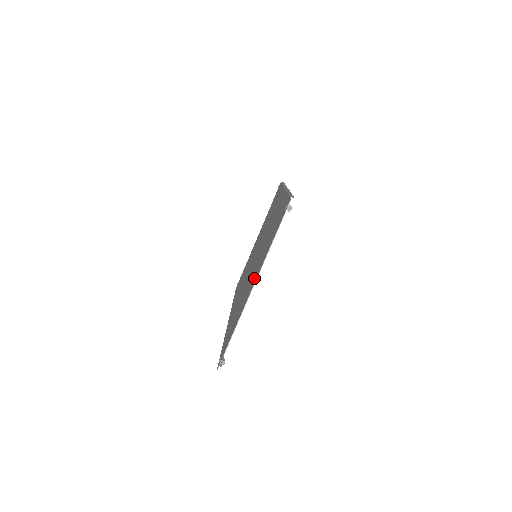
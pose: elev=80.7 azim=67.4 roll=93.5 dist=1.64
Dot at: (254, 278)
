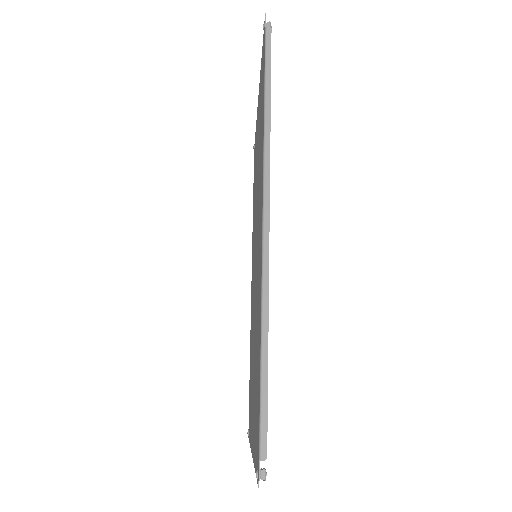
Dot at: (252, 423)
